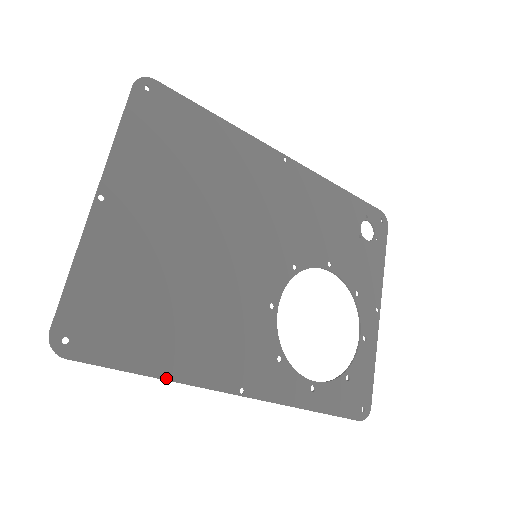
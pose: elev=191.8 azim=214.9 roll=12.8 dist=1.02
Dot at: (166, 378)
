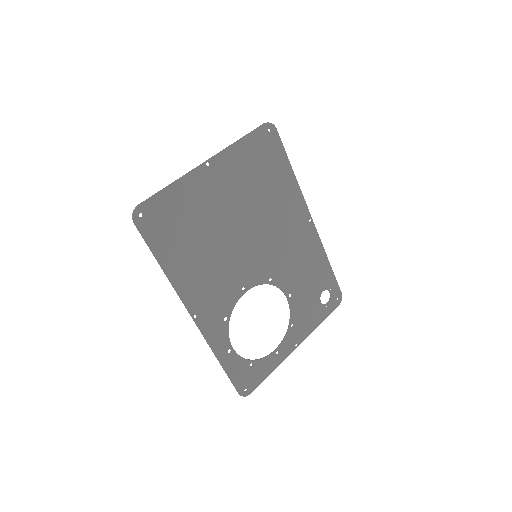
Dot at: (167, 275)
